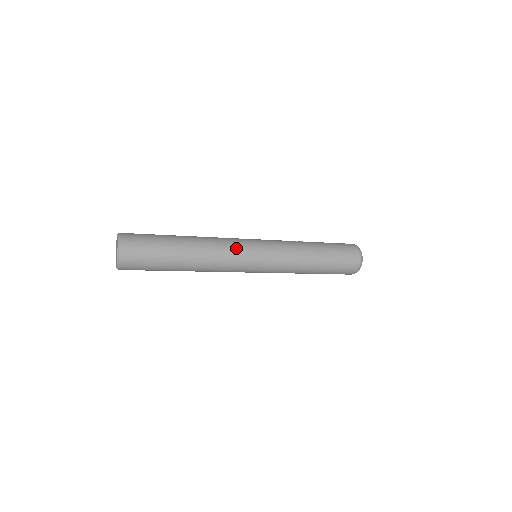
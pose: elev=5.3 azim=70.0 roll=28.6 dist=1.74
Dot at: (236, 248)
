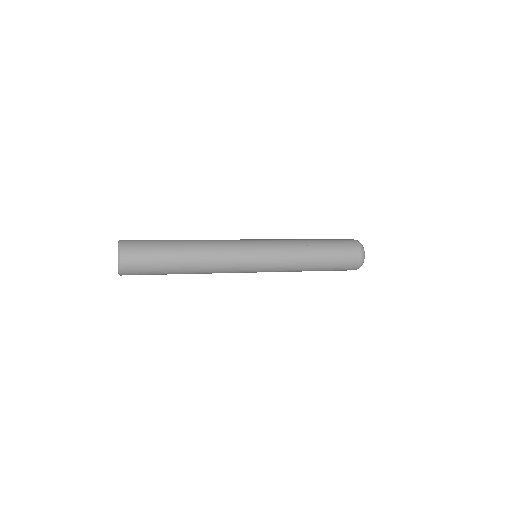
Dot at: (235, 261)
